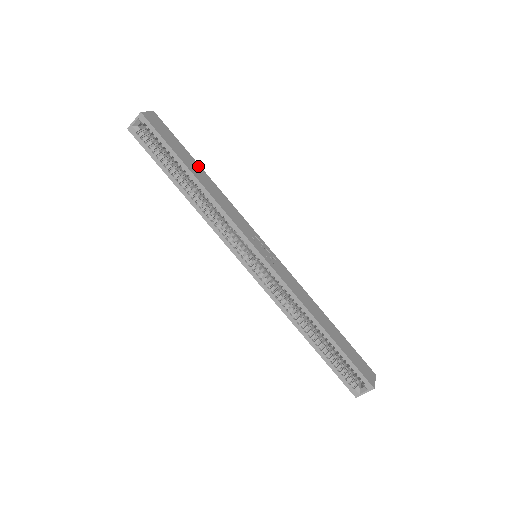
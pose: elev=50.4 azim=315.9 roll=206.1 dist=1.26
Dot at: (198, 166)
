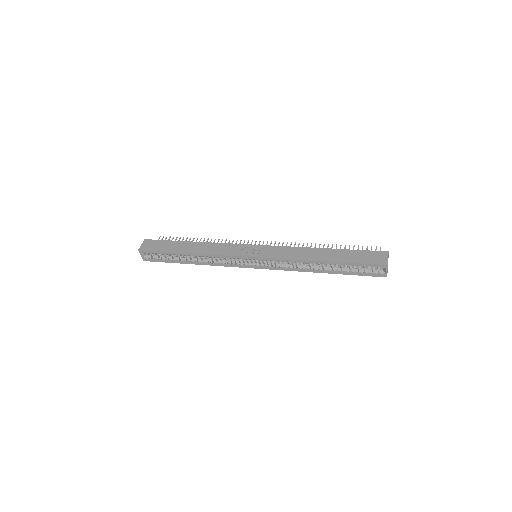
Dot at: (186, 243)
